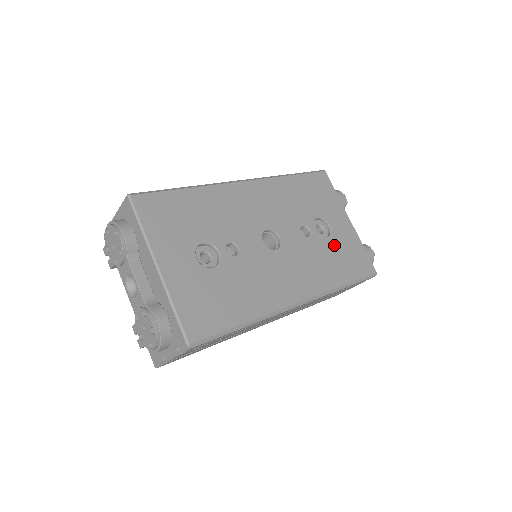
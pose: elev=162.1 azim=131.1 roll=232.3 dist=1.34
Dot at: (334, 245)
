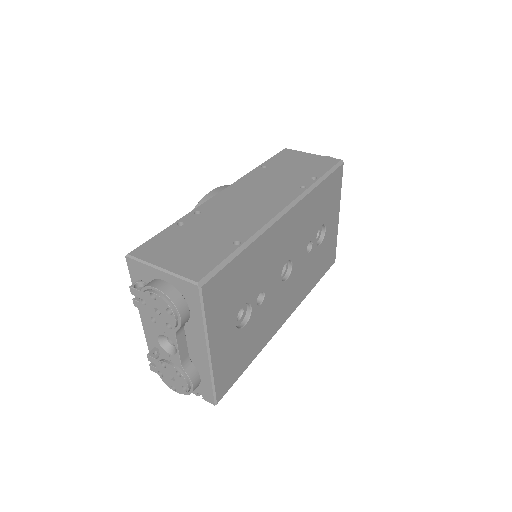
Dot at: (321, 250)
